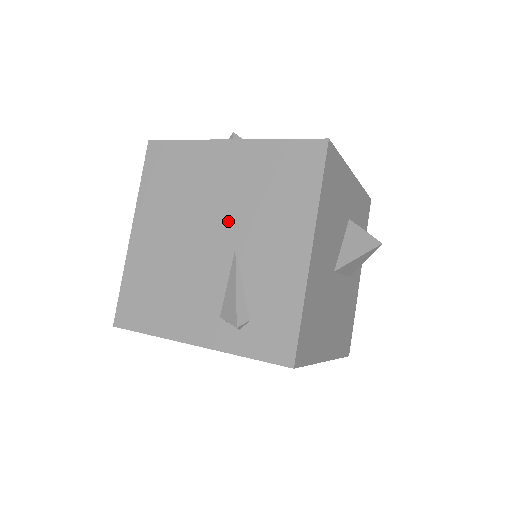
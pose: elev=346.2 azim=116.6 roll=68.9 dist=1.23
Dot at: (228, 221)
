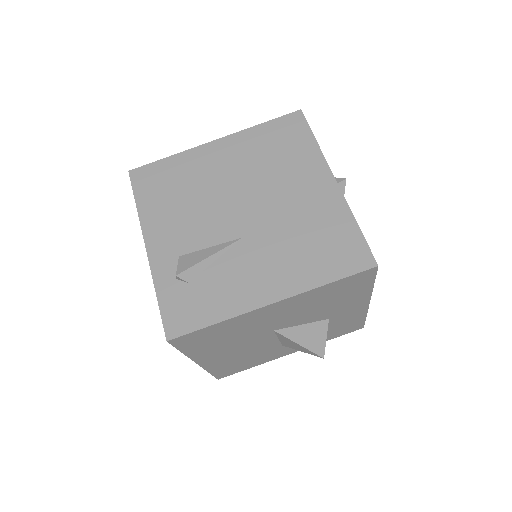
Dot at: (264, 218)
